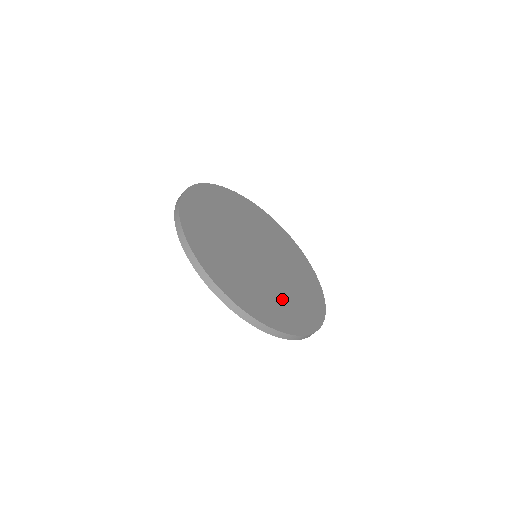
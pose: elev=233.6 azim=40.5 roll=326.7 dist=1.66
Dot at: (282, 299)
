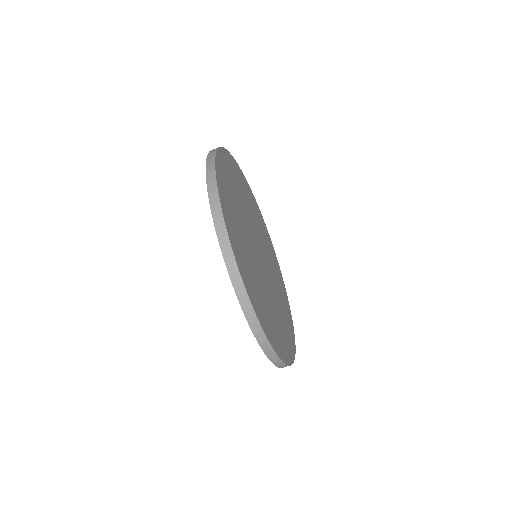
Dot at: (253, 273)
